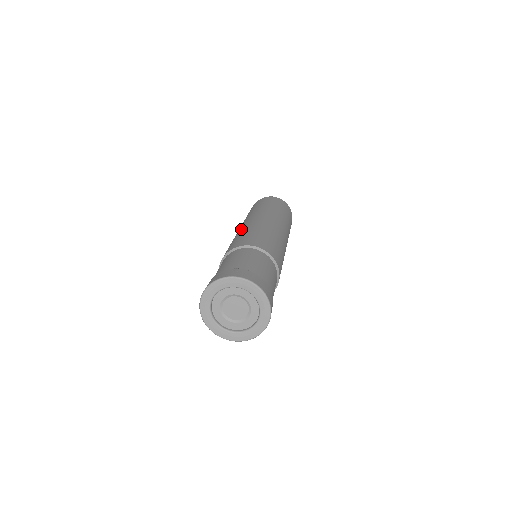
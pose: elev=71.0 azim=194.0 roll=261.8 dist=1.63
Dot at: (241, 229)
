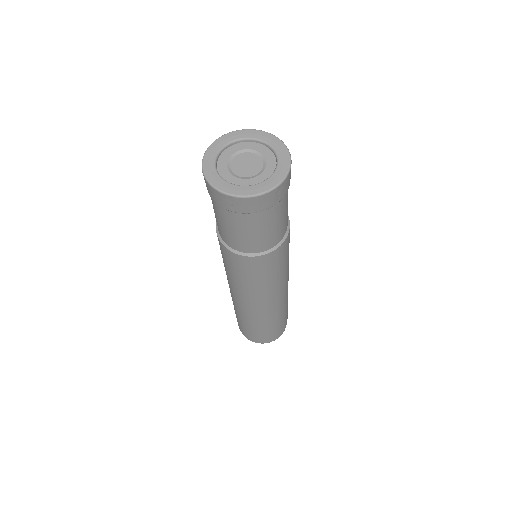
Dot at: occluded
